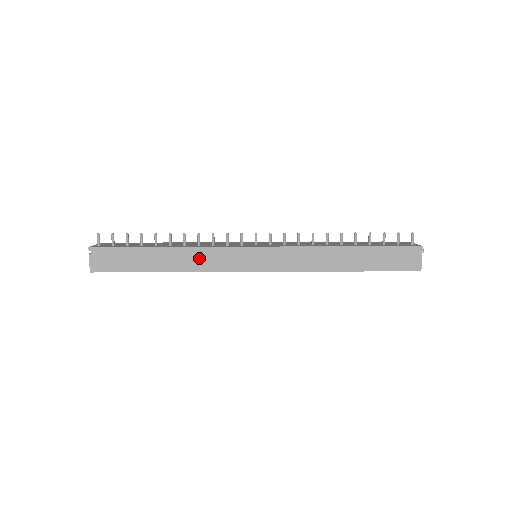
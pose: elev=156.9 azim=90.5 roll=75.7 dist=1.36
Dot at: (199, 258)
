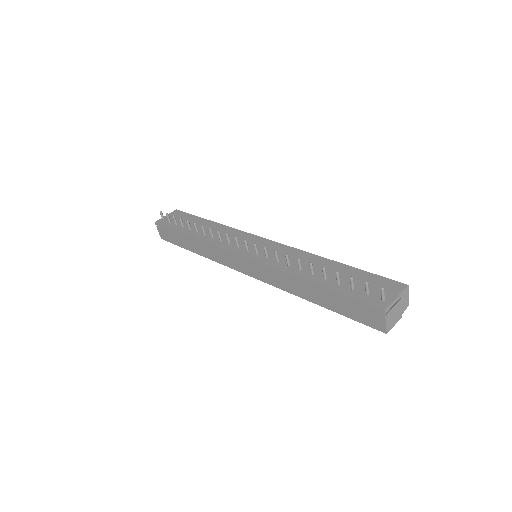
Dot at: (210, 251)
